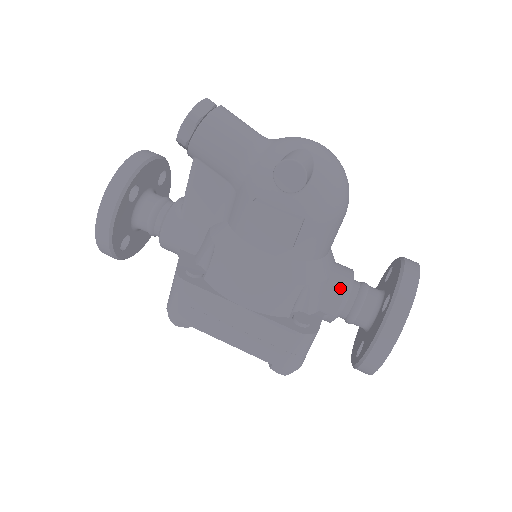
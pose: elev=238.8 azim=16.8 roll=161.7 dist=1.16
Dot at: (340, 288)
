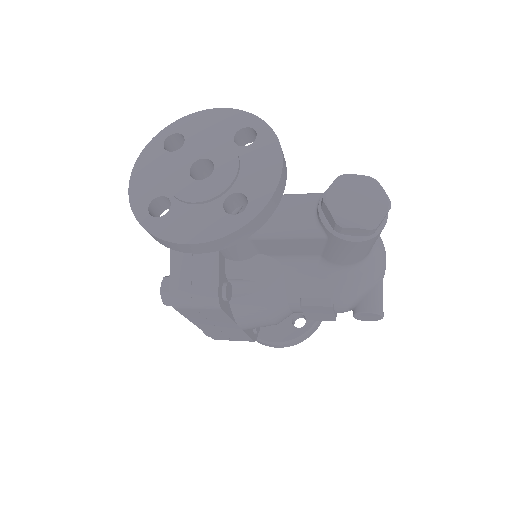
Dot at: occluded
